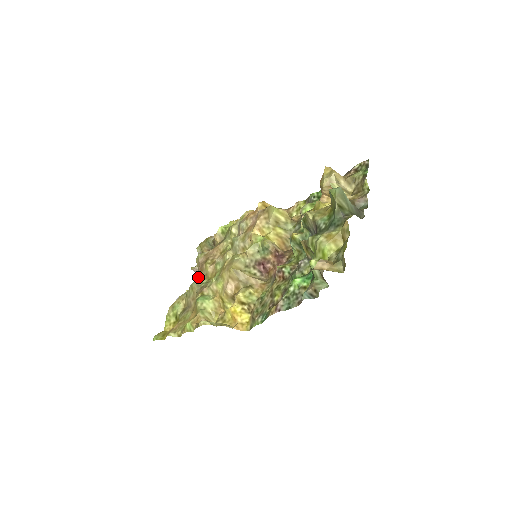
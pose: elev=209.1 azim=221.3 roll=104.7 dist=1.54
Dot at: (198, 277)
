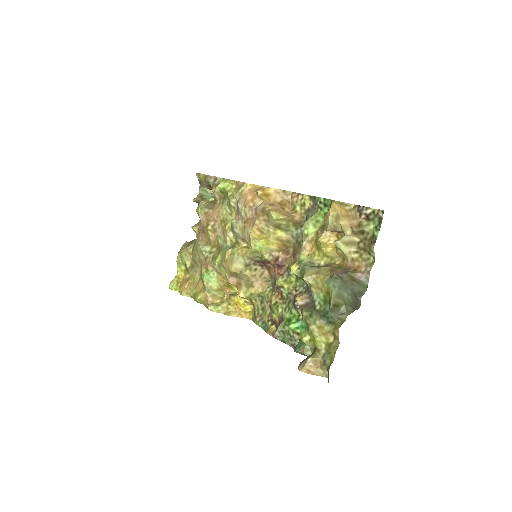
Dot at: (201, 237)
